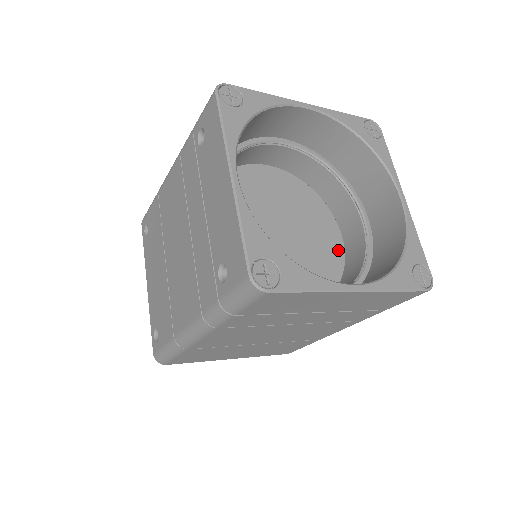
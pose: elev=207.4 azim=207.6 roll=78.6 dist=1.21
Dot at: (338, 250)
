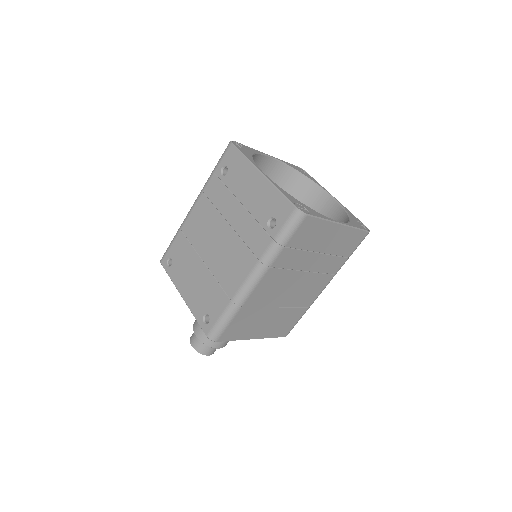
Dot at: occluded
